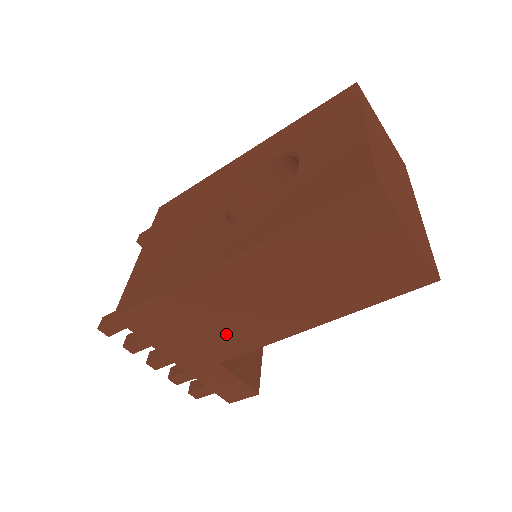
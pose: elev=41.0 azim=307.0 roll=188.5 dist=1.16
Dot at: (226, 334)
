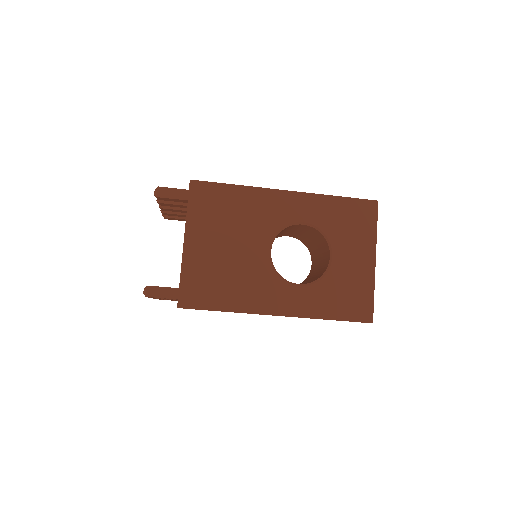
Dot at: occluded
